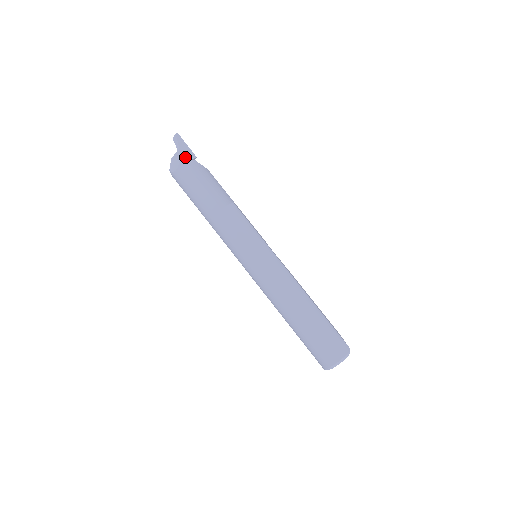
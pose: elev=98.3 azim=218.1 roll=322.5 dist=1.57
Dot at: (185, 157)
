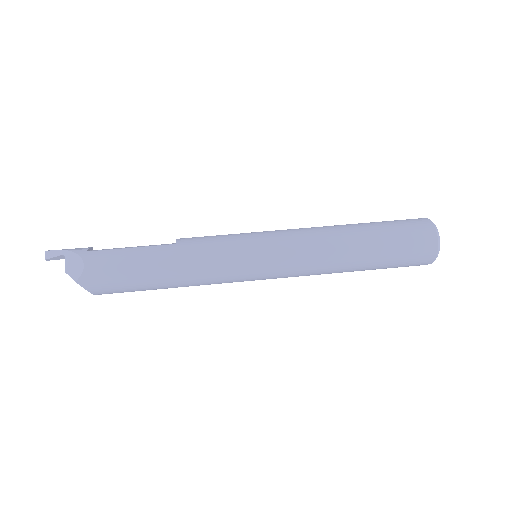
Dot at: (81, 249)
